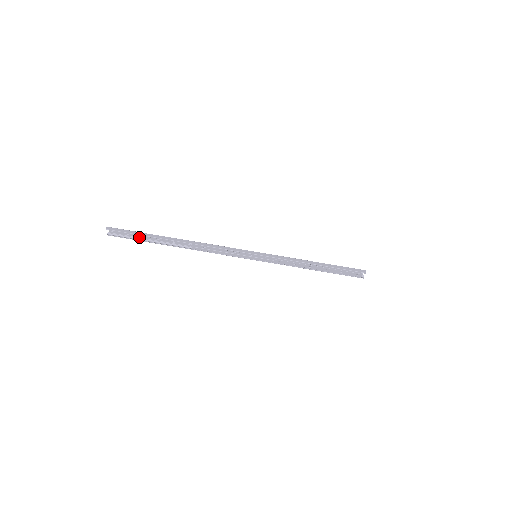
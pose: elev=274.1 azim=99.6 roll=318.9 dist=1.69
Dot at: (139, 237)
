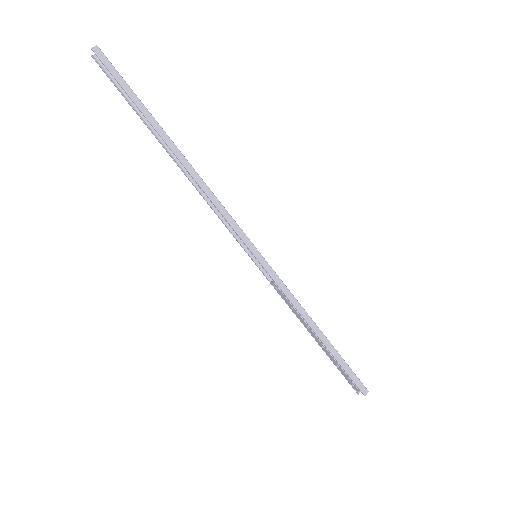
Dot at: occluded
